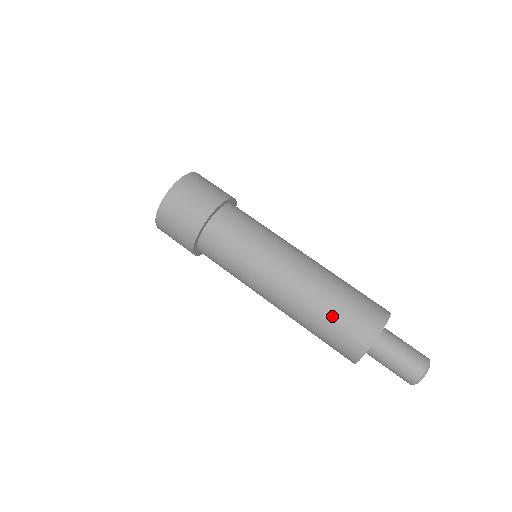
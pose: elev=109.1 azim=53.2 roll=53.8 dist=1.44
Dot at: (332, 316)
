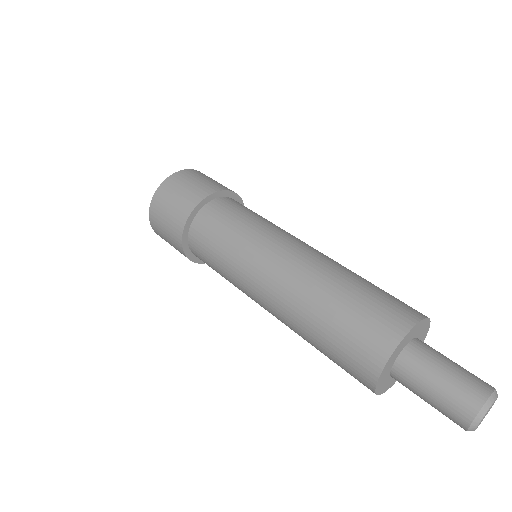
Dot at: (348, 298)
